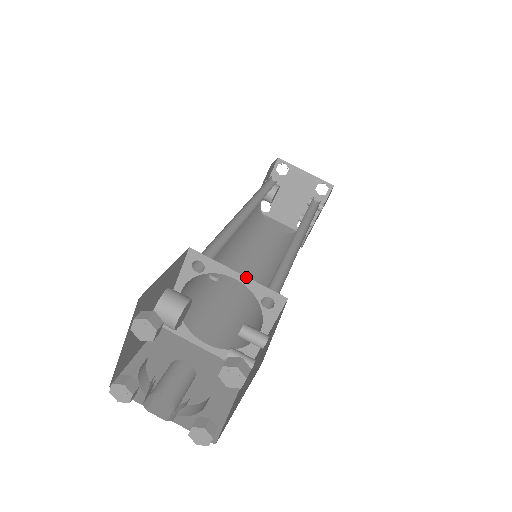
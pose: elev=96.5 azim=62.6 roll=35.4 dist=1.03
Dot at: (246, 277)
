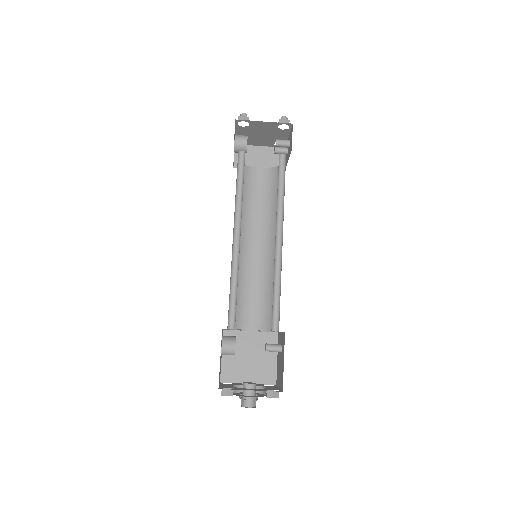
Dot at: (259, 330)
